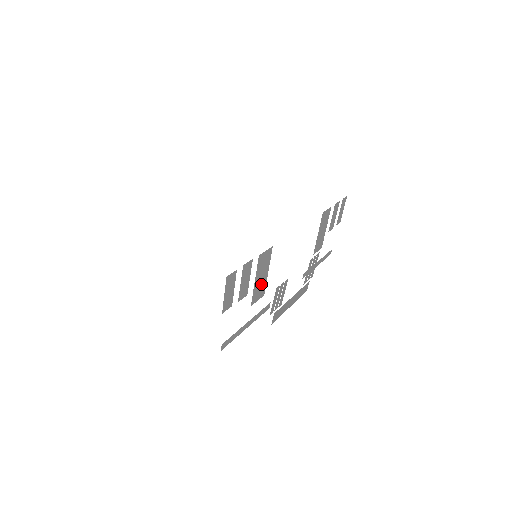
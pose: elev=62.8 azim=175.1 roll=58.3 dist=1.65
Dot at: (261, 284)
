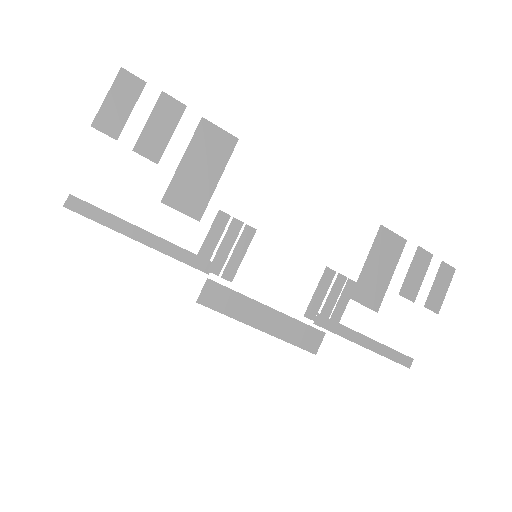
Dot at: (197, 186)
